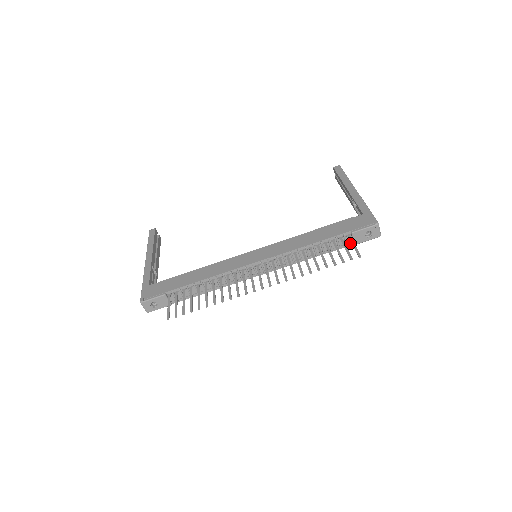
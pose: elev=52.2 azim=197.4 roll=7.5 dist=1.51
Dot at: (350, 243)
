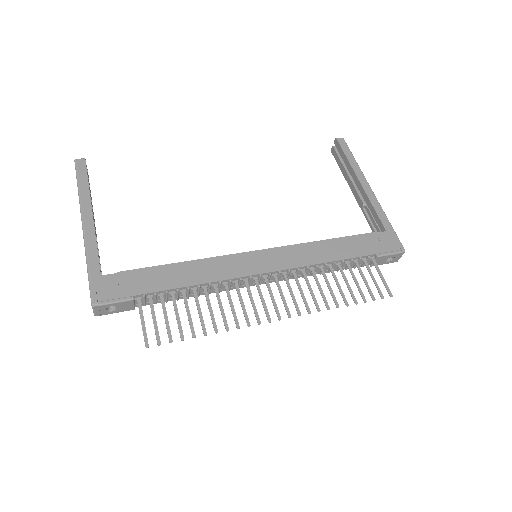
Dot at: occluded
